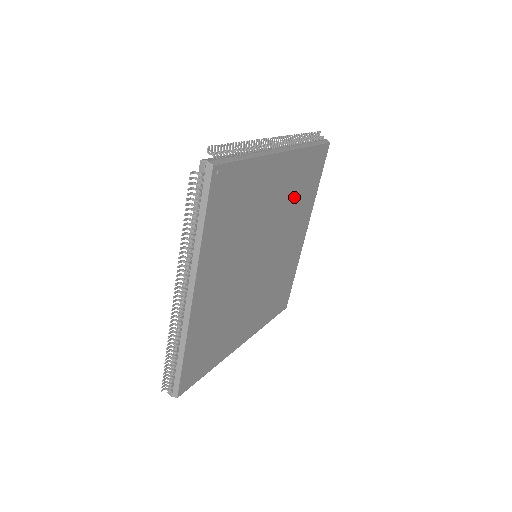
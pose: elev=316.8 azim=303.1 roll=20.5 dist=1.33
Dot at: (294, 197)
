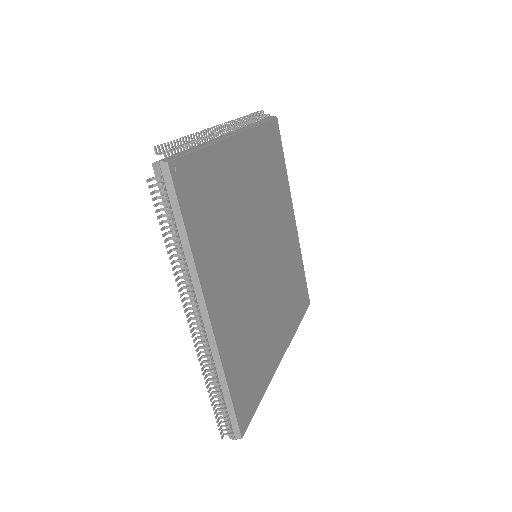
Dot at: (267, 182)
